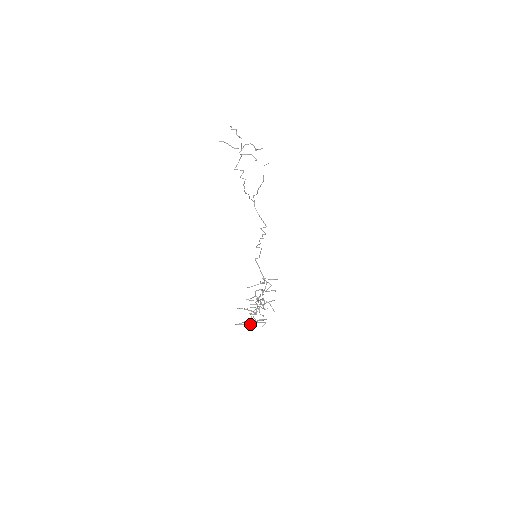
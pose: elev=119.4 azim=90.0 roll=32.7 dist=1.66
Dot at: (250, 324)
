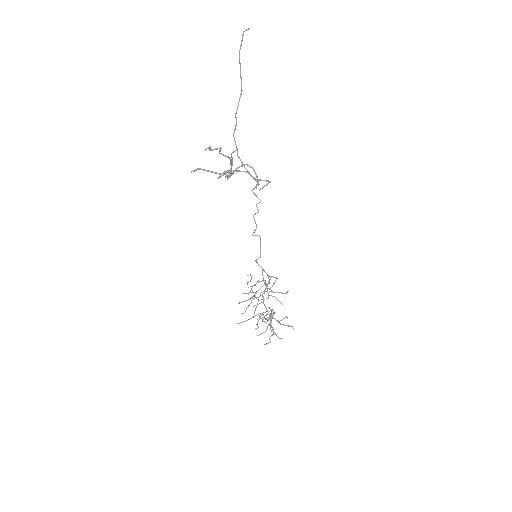
Dot at: occluded
